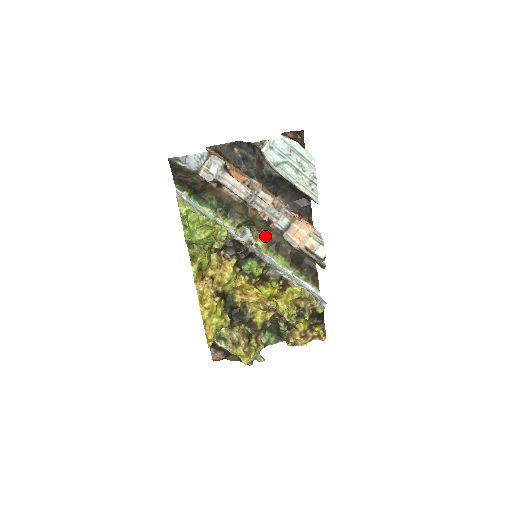
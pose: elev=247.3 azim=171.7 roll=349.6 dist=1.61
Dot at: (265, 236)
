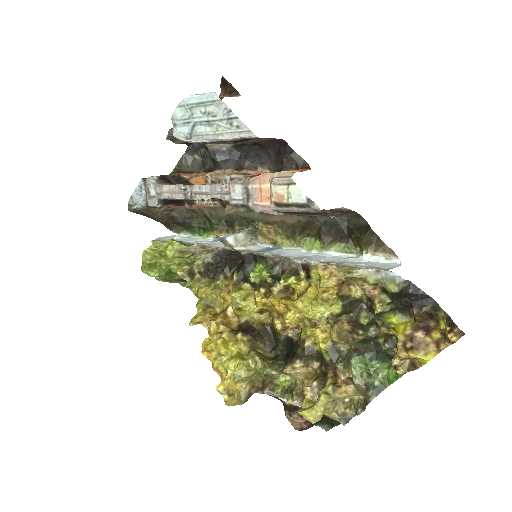
Dot at: (278, 225)
